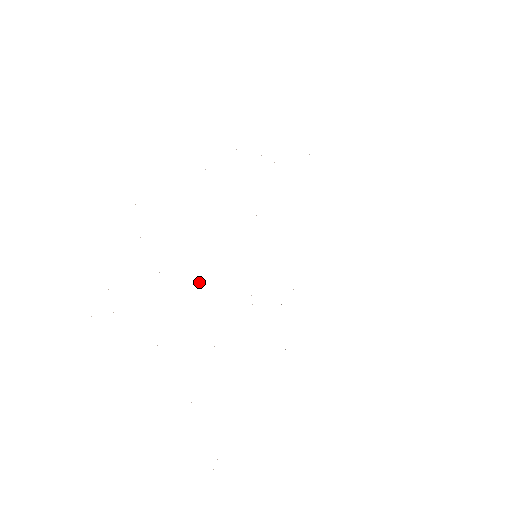
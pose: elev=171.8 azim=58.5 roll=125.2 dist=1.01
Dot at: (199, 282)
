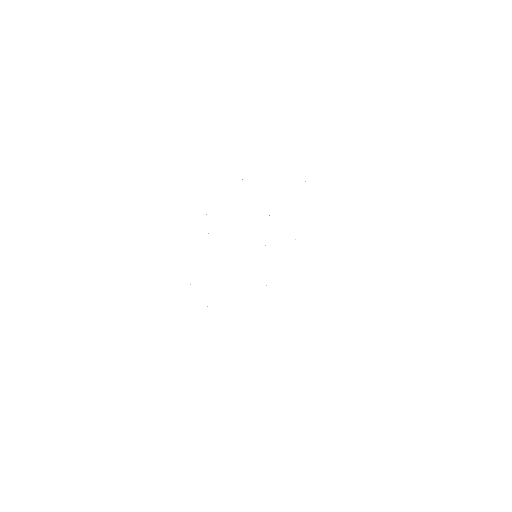
Dot at: occluded
